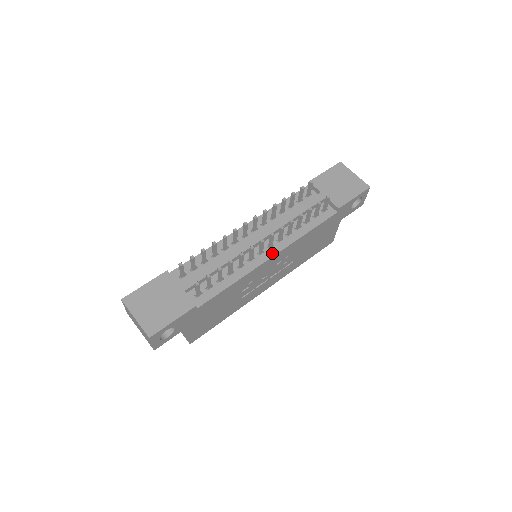
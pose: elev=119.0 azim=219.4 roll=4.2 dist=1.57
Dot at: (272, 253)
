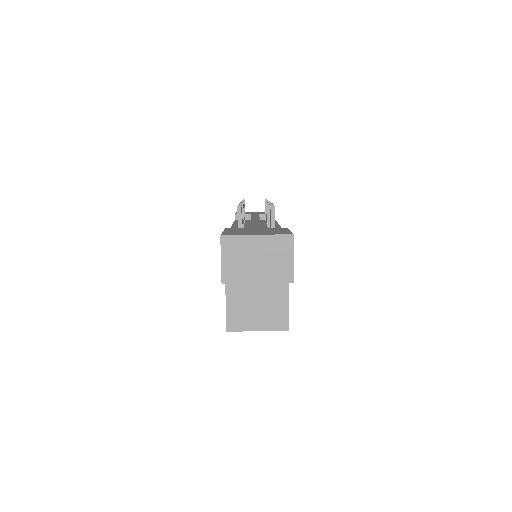
Dot at: occluded
